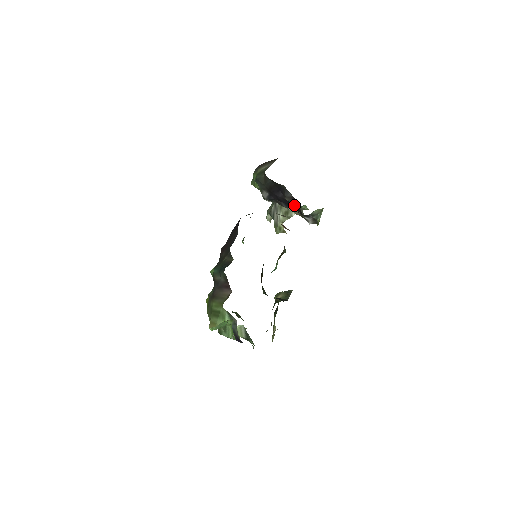
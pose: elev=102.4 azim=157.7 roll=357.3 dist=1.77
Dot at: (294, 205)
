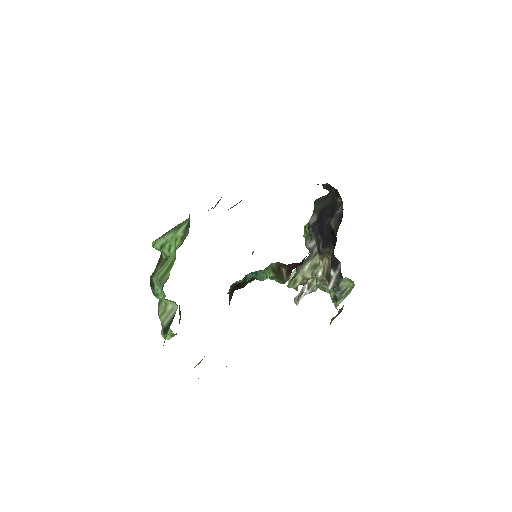
Dot at: (331, 248)
